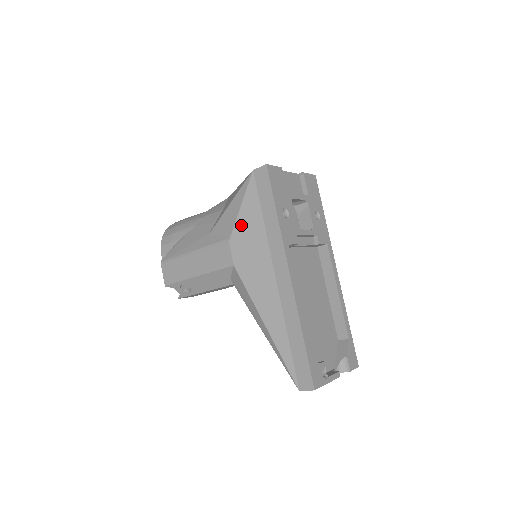
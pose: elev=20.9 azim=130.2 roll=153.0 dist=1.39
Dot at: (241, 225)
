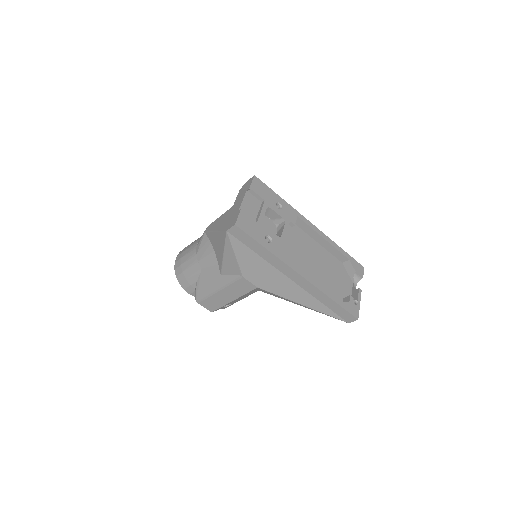
Dot at: (244, 265)
